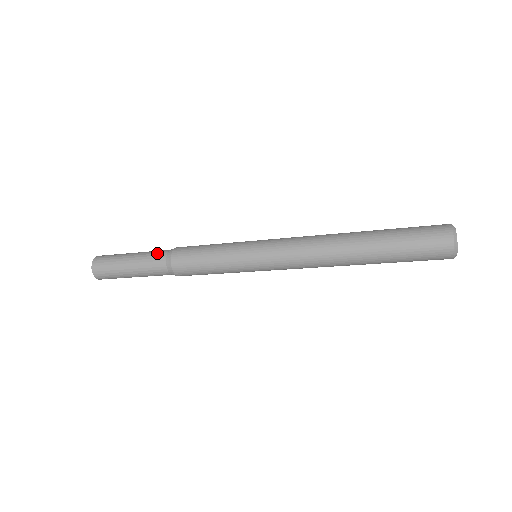
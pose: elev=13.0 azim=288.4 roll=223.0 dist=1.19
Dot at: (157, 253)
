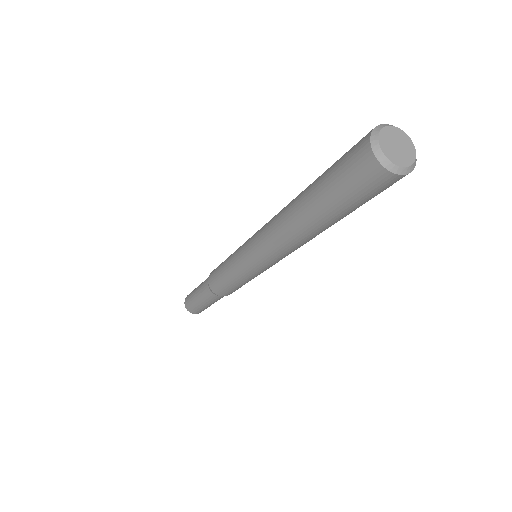
Dot at: occluded
